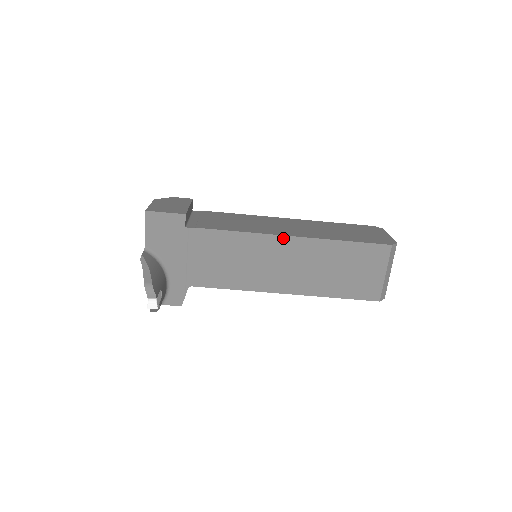
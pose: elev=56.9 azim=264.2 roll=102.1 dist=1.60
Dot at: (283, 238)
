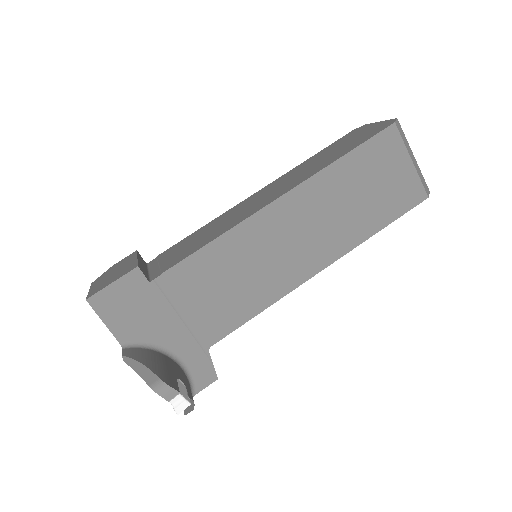
Dot at: (271, 207)
